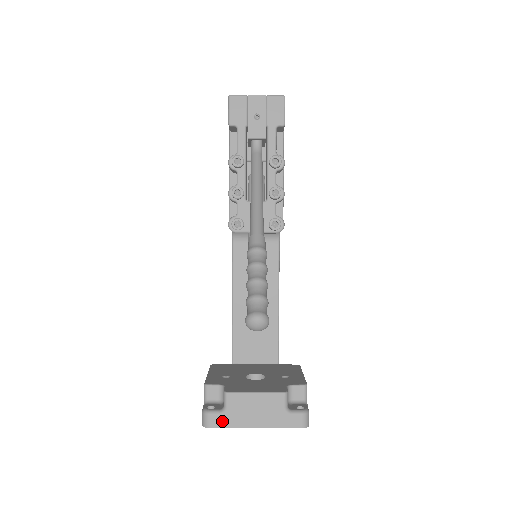
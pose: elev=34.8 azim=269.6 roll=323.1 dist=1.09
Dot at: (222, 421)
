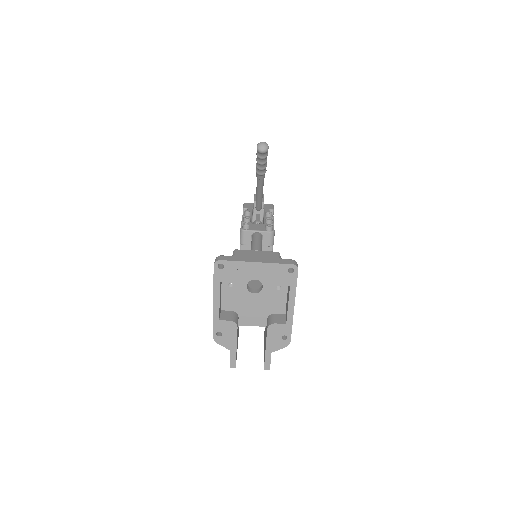
Dot at: (231, 258)
